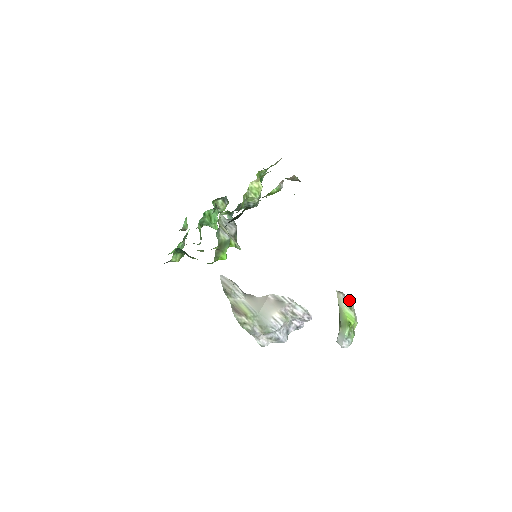
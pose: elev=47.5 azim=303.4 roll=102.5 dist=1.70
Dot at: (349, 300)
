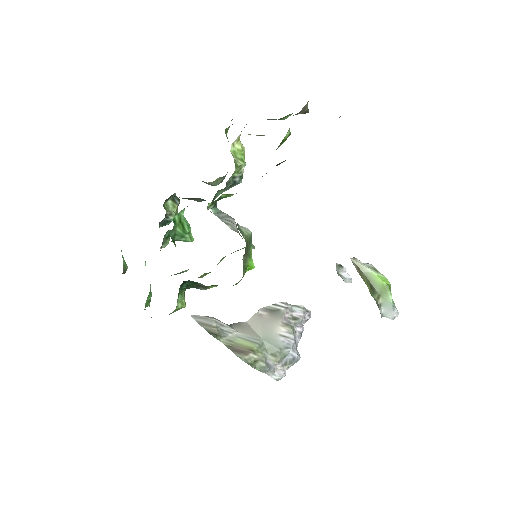
Dot at: (366, 263)
